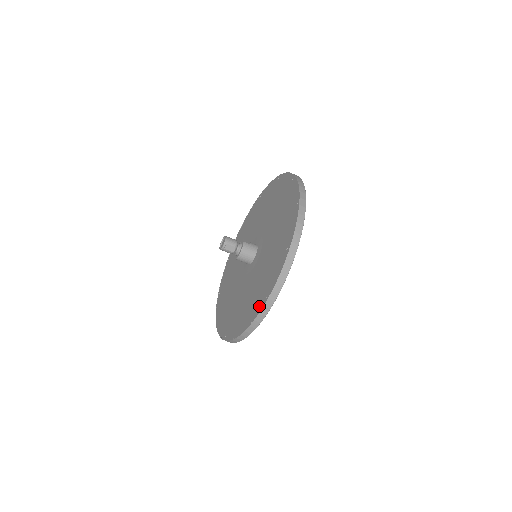
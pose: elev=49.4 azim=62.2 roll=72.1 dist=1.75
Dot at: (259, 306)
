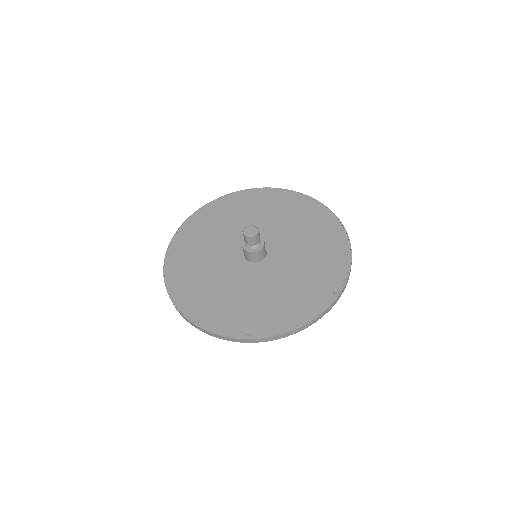
Dot at: (233, 330)
